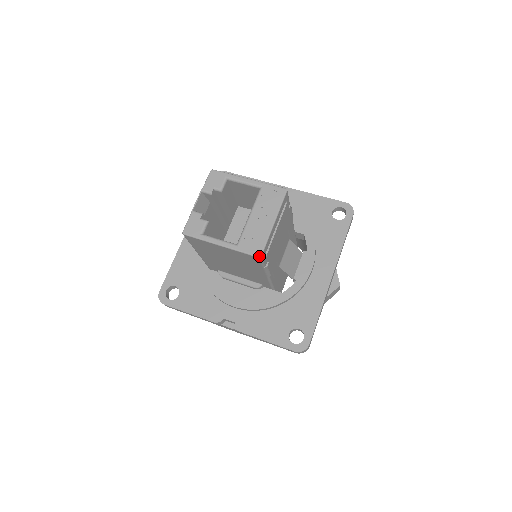
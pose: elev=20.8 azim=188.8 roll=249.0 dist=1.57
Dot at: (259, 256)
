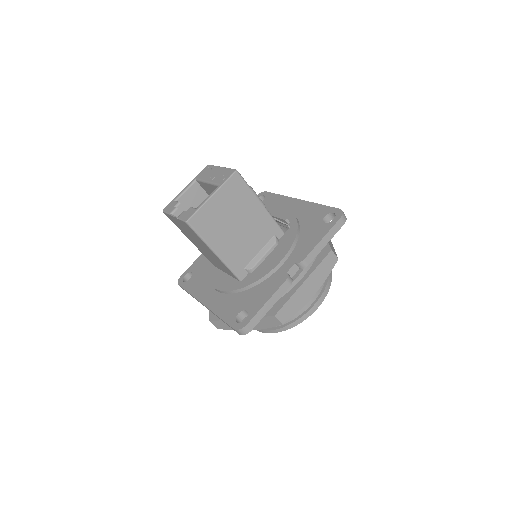
Dot at: (235, 170)
